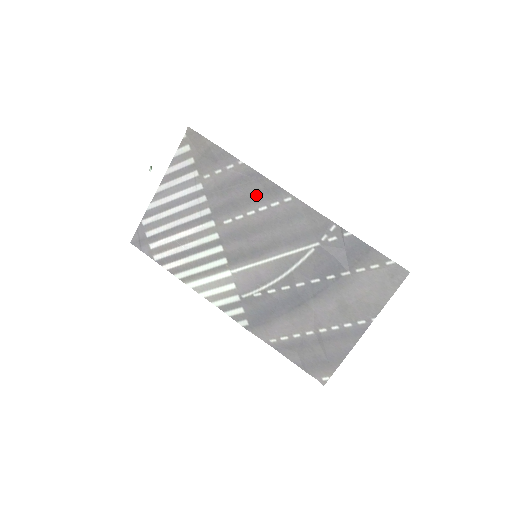
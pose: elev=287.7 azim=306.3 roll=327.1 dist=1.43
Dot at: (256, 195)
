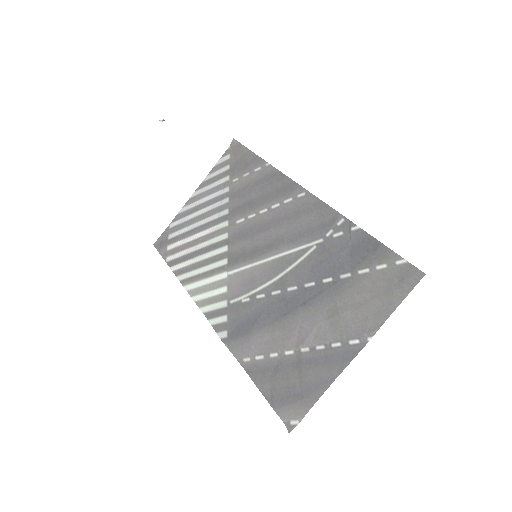
Dot at: (273, 193)
